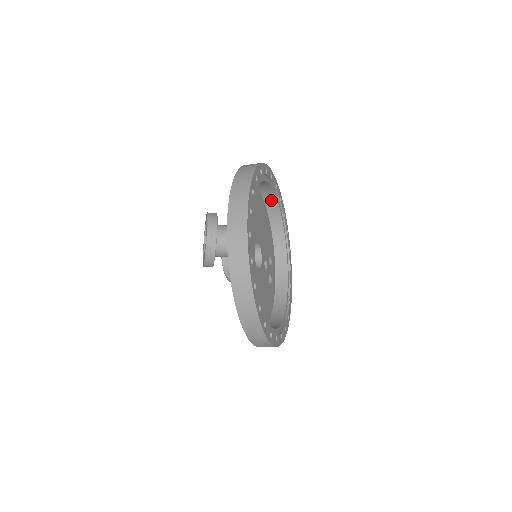
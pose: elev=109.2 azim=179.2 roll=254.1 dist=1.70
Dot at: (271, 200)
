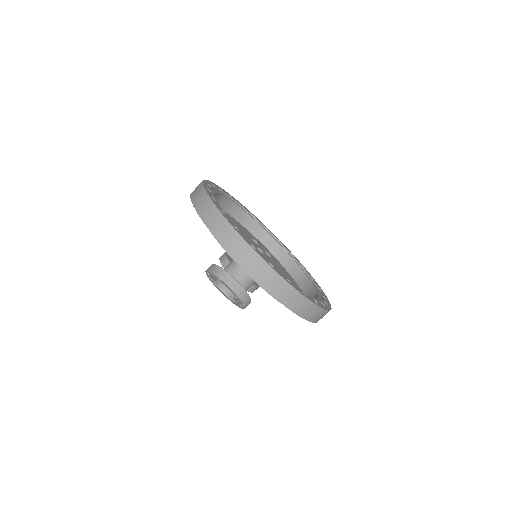
Dot at: (217, 199)
